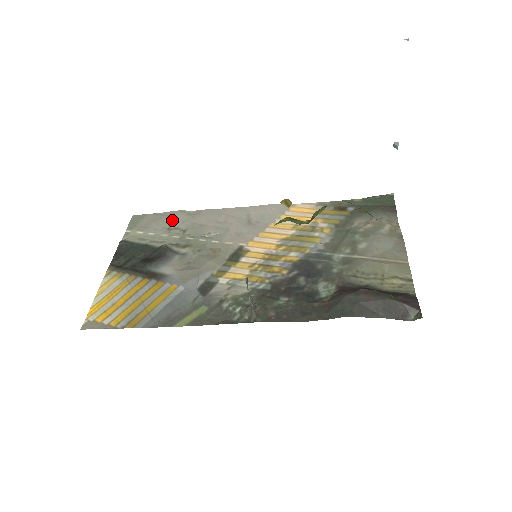
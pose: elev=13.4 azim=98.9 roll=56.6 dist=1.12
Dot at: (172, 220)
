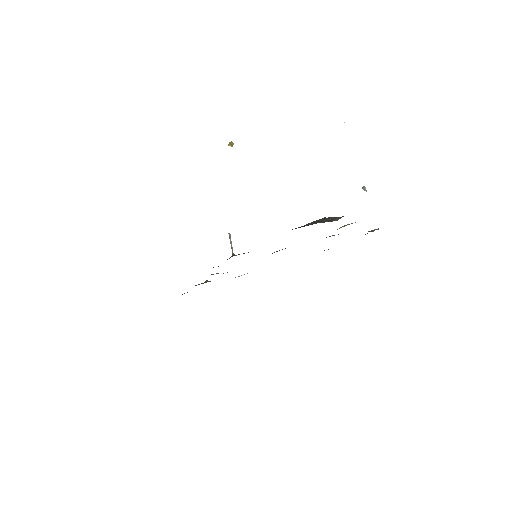
Dot at: occluded
